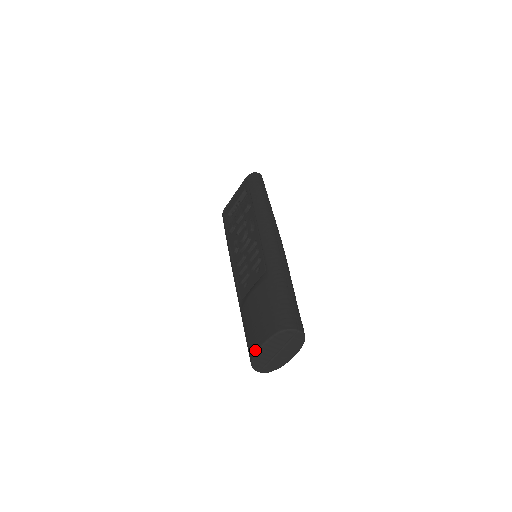
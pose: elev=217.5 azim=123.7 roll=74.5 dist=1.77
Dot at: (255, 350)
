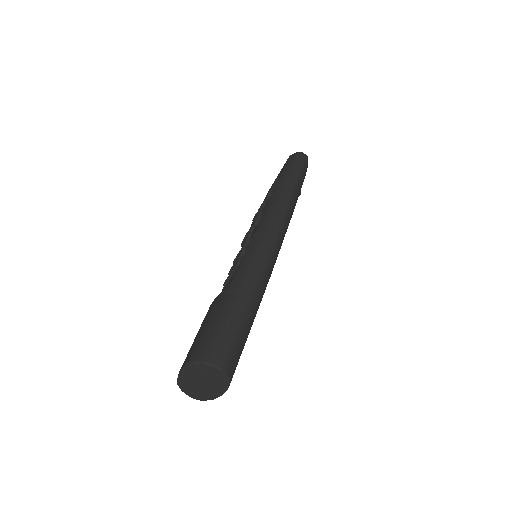
Dot at: occluded
